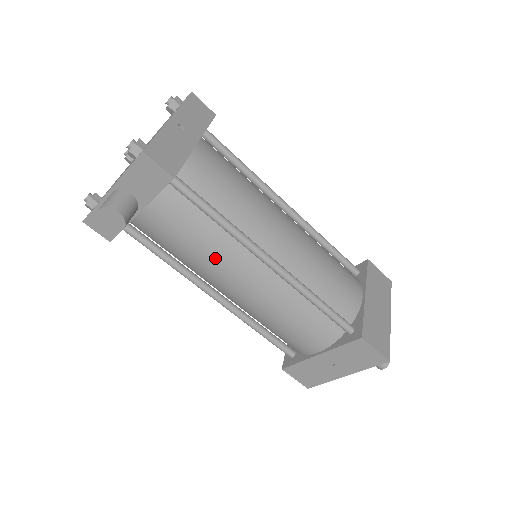
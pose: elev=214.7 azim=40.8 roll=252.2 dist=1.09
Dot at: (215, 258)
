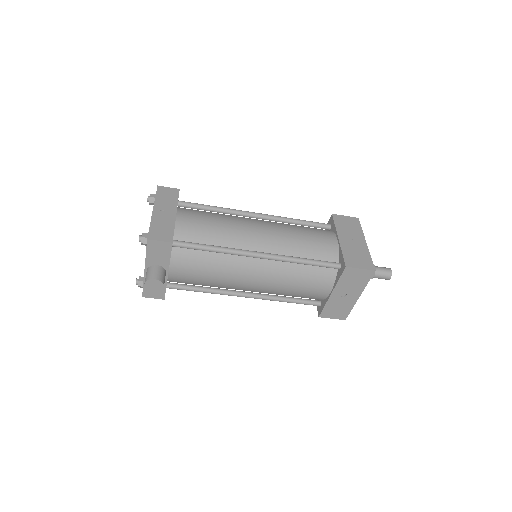
Dot at: (227, 272)
